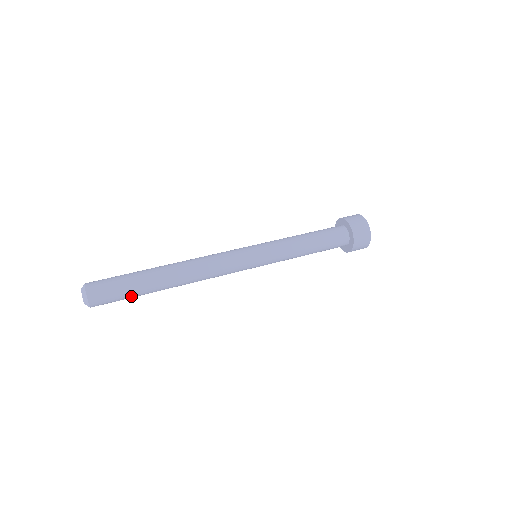
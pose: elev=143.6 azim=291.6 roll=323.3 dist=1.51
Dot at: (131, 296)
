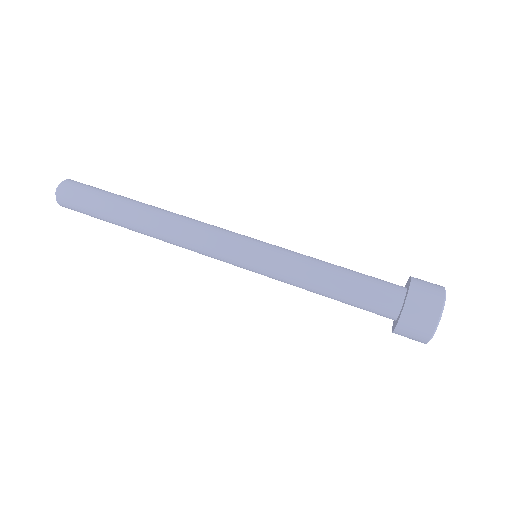
Dot at: (99, 218)
